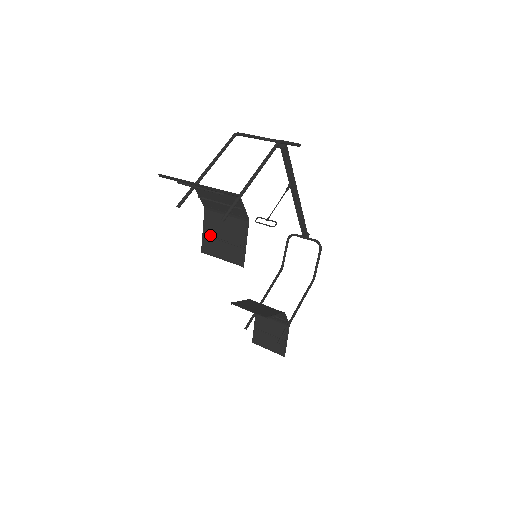
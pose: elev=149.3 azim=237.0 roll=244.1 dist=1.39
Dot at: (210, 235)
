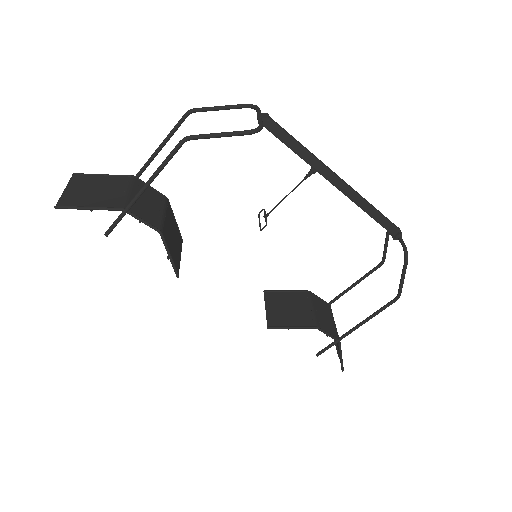
Dot at: (174, 228)
